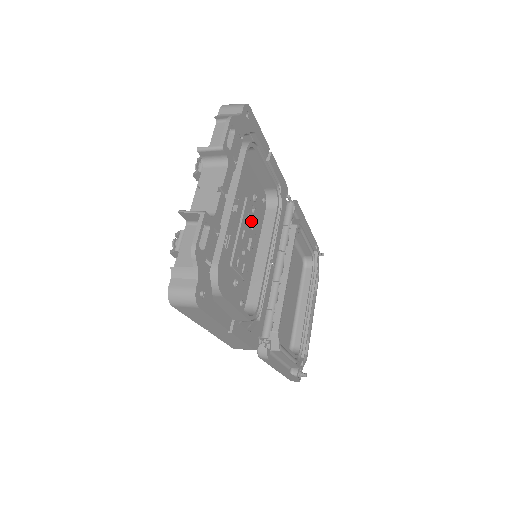
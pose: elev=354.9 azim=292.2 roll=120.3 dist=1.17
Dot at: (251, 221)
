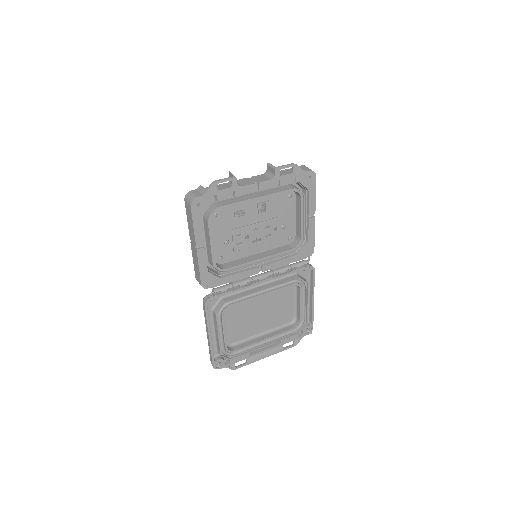
Dot at: (268, 232)
